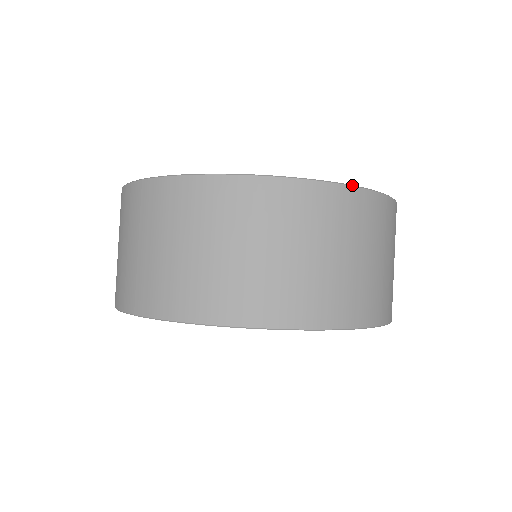
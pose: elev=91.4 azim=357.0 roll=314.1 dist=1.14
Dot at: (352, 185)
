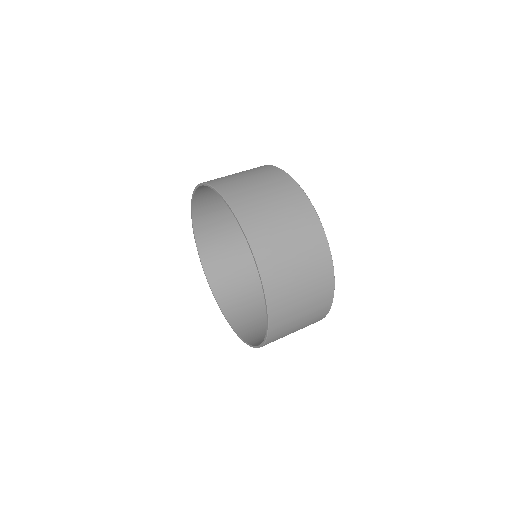
Dot at: occluded
